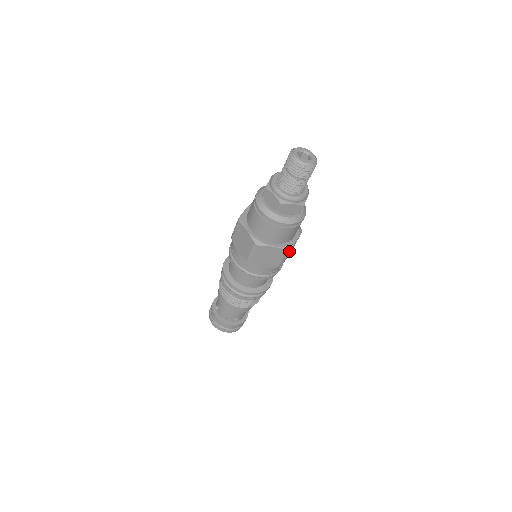
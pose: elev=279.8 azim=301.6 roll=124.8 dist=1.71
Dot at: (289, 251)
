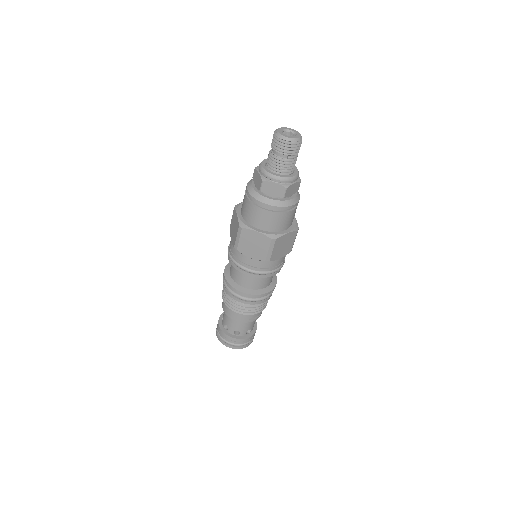
Dot at: (274, 241)
